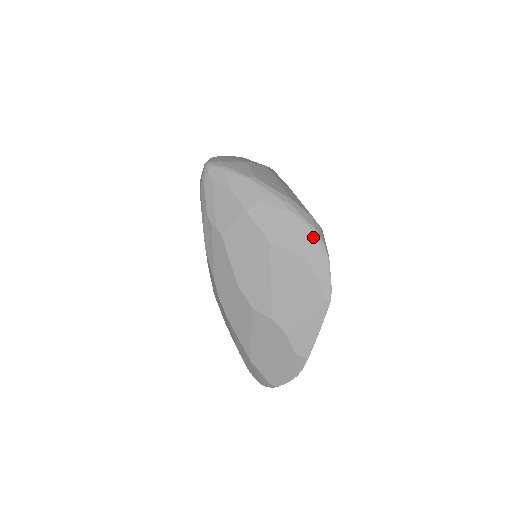
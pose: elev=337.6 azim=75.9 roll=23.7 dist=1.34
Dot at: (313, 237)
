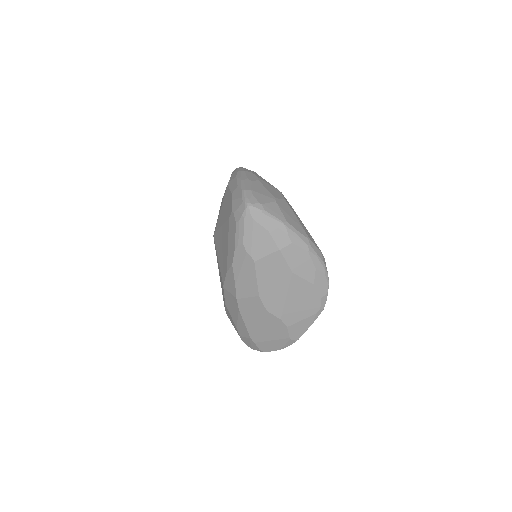
Dot at: (322, 270)
